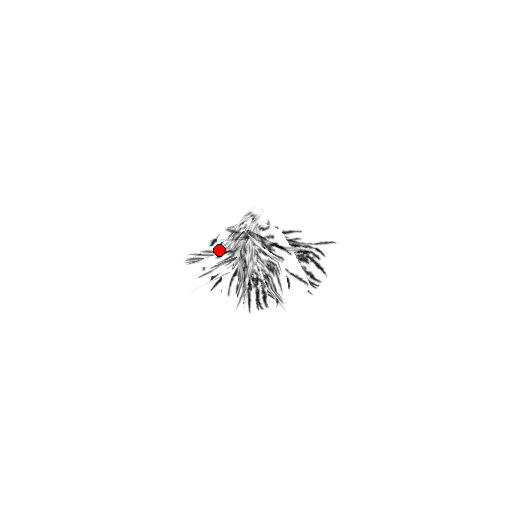
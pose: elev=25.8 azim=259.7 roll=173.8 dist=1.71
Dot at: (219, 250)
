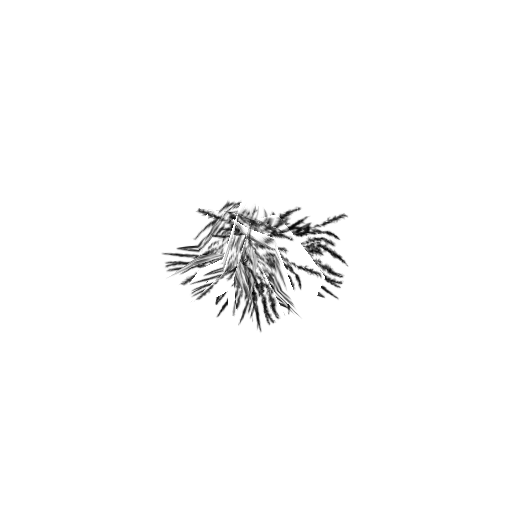
Dot at: (205, 250)
